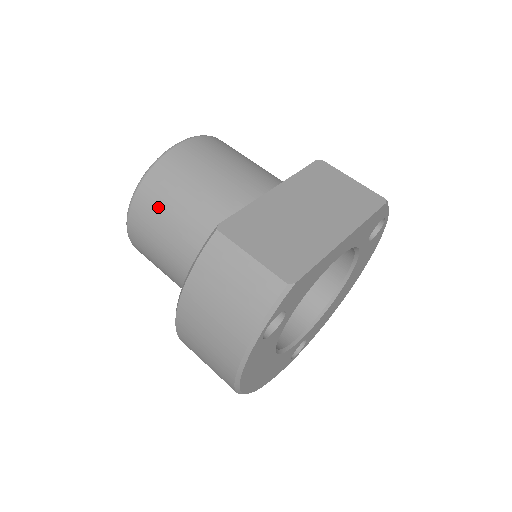
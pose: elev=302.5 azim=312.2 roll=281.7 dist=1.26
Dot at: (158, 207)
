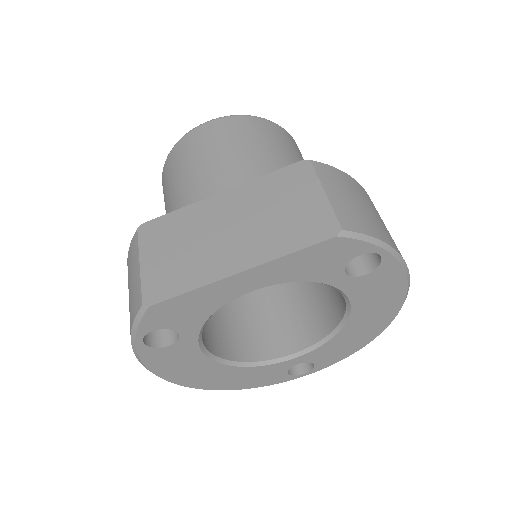
Dot at: (166, 189)
